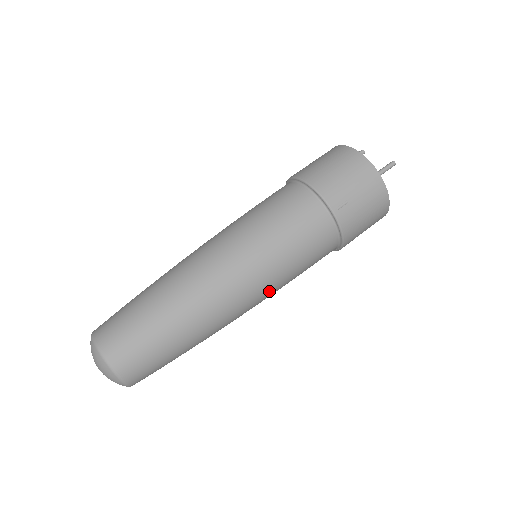
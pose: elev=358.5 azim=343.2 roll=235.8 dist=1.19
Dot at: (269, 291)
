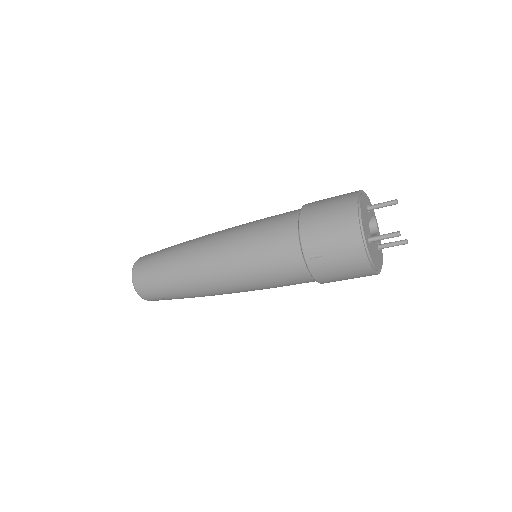
Dot at: (246, 289)
